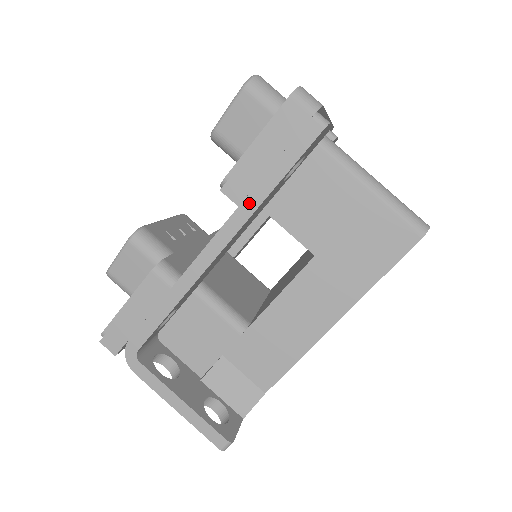
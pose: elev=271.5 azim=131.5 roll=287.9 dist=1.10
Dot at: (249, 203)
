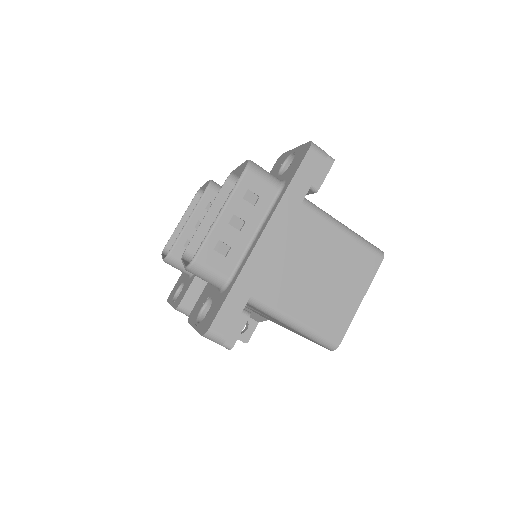
Dot at: occluded
